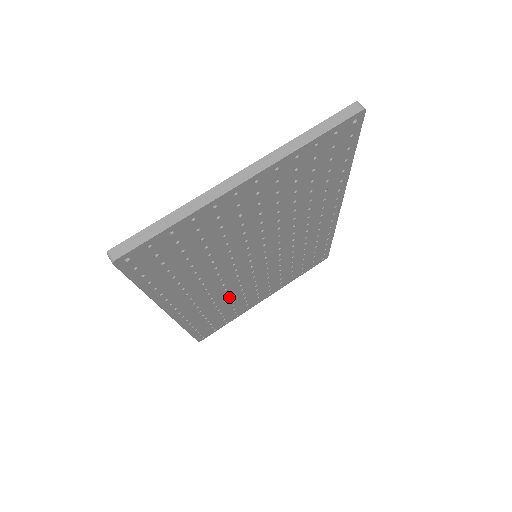
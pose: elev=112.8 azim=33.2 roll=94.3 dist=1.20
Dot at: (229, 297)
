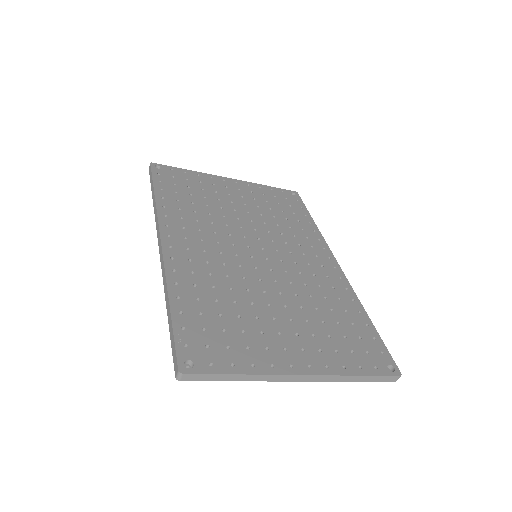
Dot at: occluded
